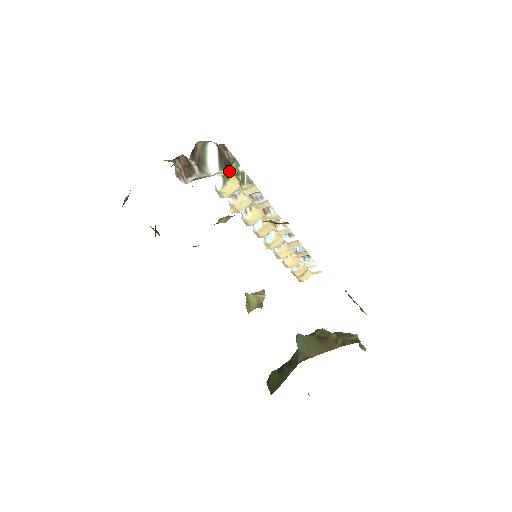
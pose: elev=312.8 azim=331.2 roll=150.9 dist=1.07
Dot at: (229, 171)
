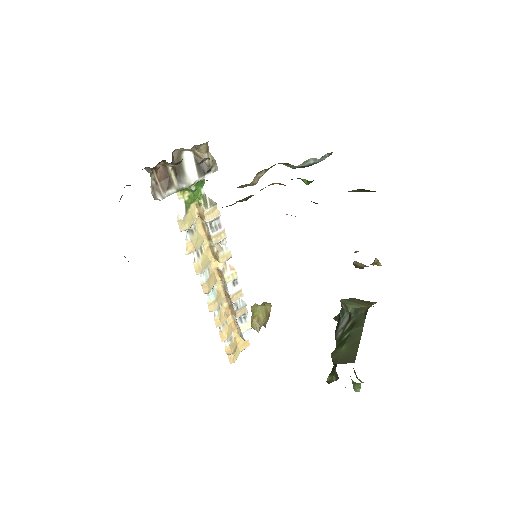
Dot at: (193, 193)
